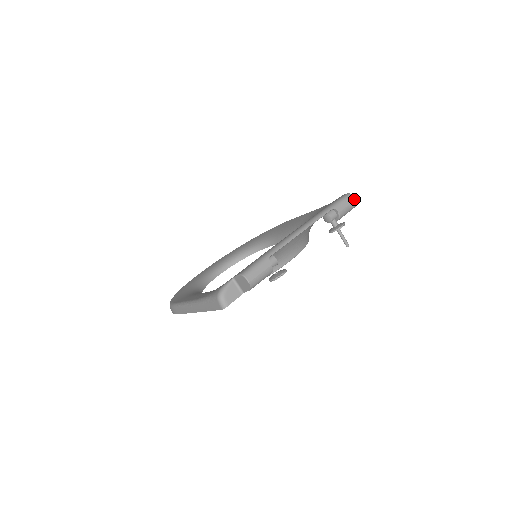
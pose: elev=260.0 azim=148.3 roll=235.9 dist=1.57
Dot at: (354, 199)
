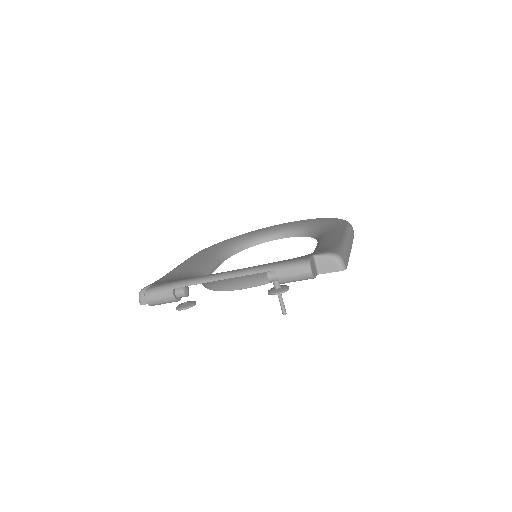
Dot at: (309, 271)
